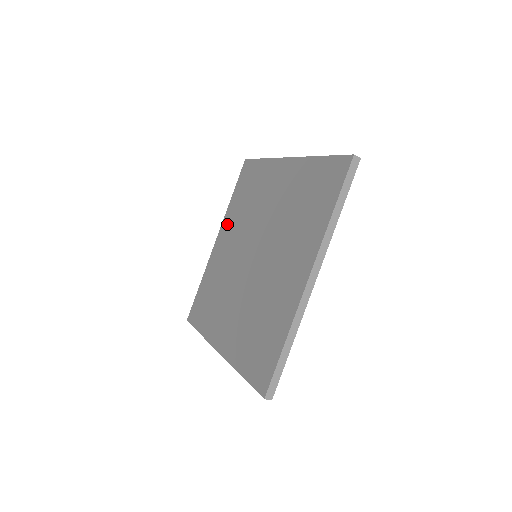
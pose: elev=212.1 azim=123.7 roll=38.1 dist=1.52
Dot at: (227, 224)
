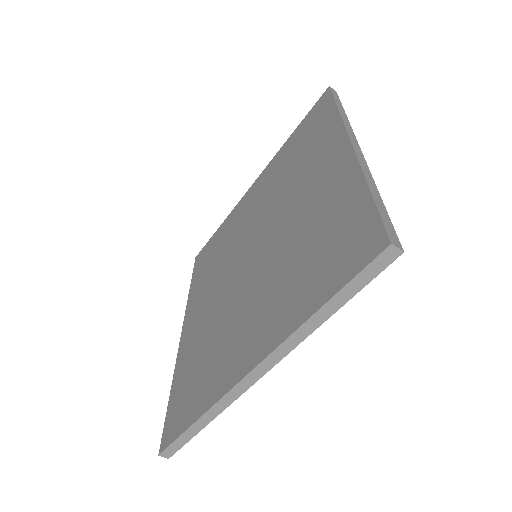
Dot at: (194, 303)
